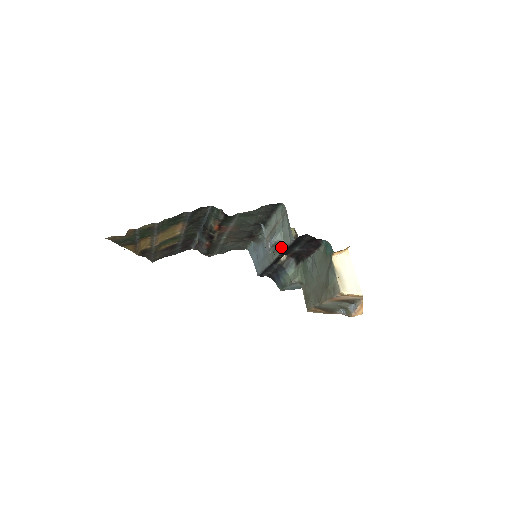
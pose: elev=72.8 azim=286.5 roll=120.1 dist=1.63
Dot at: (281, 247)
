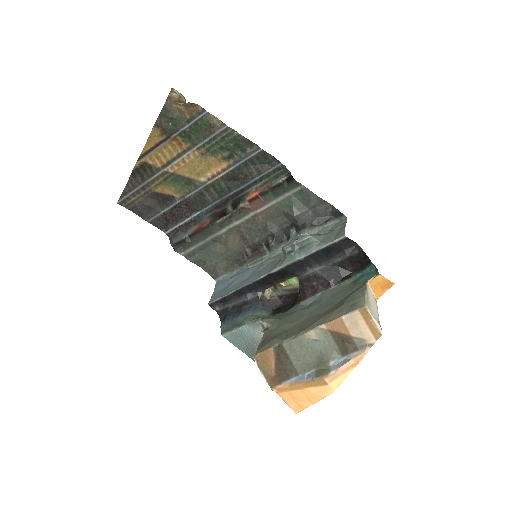
Dot at: (308, 250)
